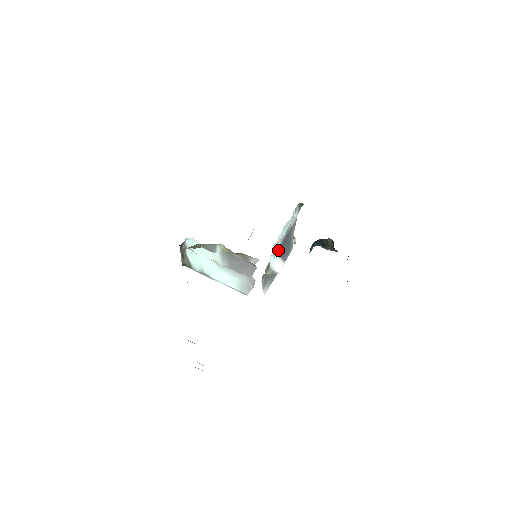
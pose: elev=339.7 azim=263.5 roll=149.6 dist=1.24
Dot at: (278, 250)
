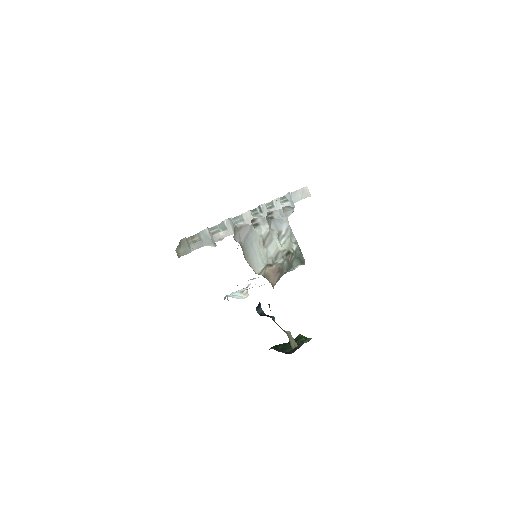
Dot at: (246, 287)
